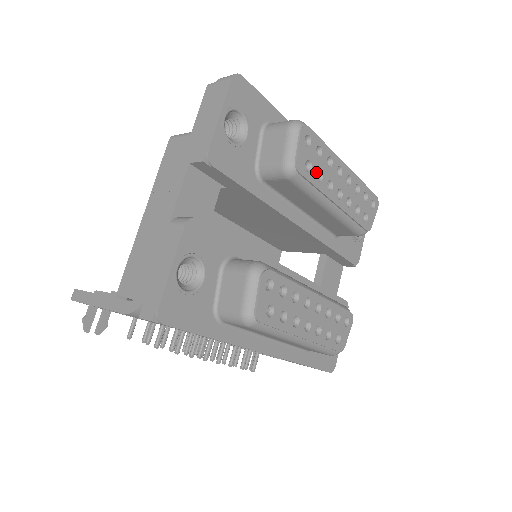
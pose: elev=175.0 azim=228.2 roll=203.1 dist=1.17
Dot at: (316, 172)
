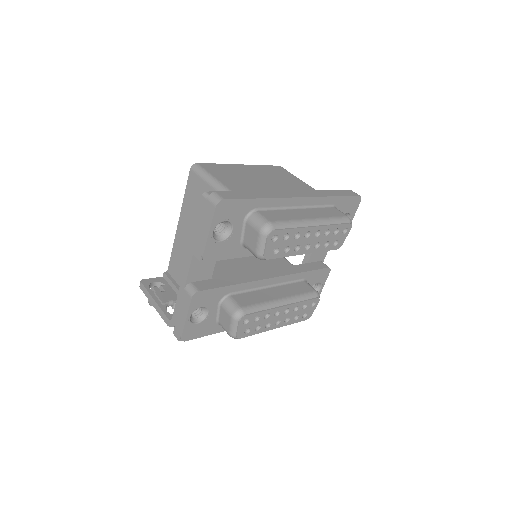
Dot at: (283, 249)
